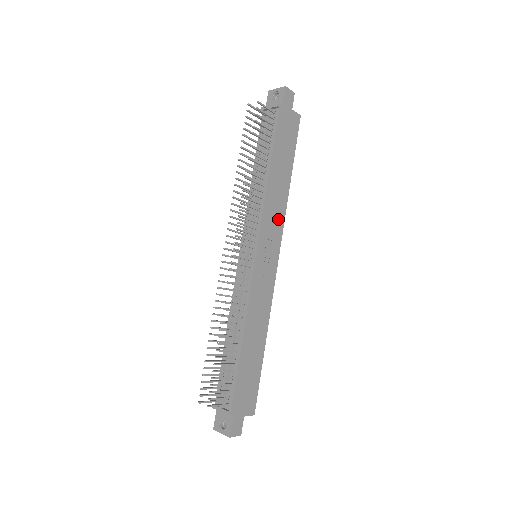
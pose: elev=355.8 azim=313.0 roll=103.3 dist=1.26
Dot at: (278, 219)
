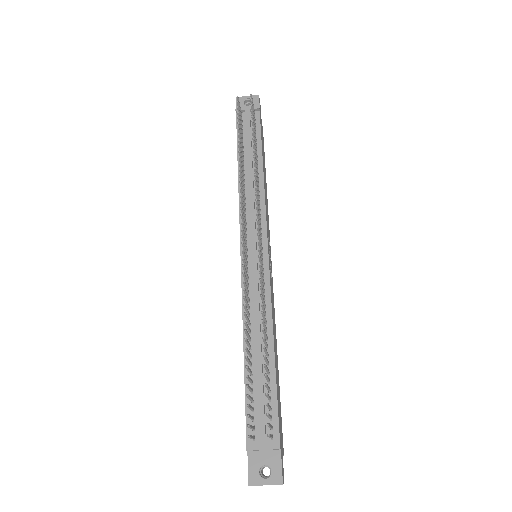
Dot at: (268, 220)
